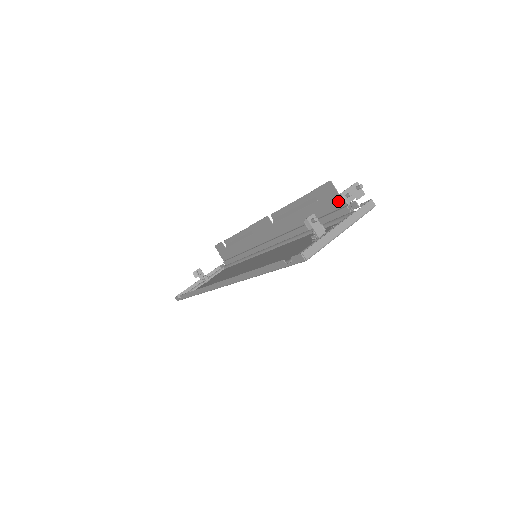
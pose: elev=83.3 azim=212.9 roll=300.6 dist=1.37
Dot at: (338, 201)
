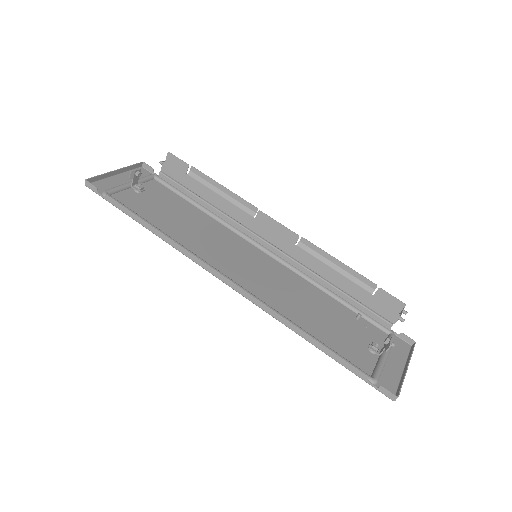
Dot at: (390, 315)
